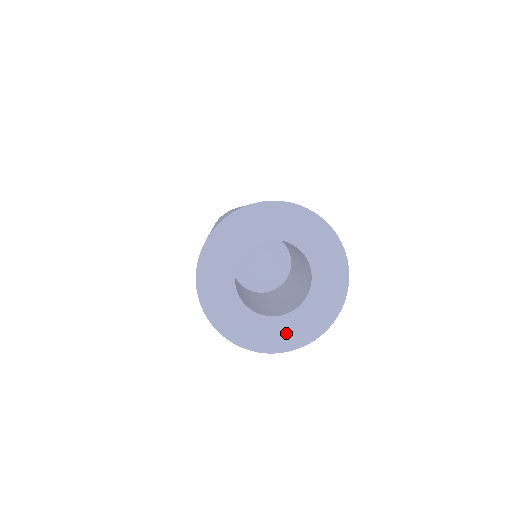
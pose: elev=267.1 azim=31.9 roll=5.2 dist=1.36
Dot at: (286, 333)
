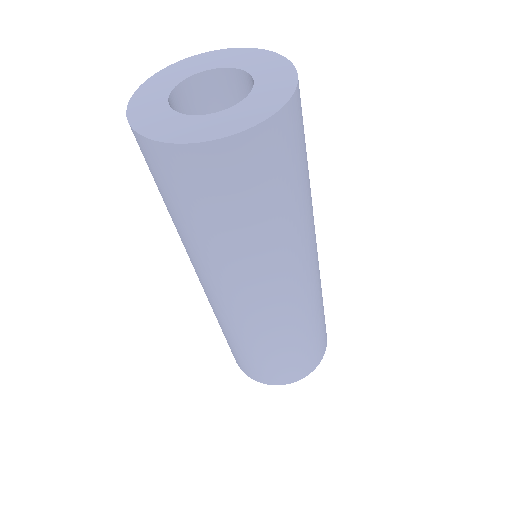
Dot at: (191, 129)
